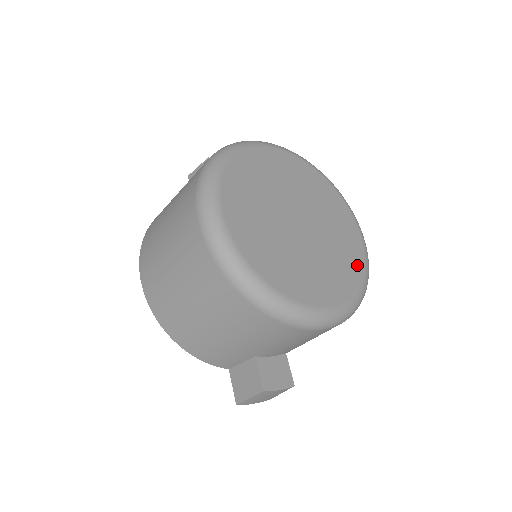
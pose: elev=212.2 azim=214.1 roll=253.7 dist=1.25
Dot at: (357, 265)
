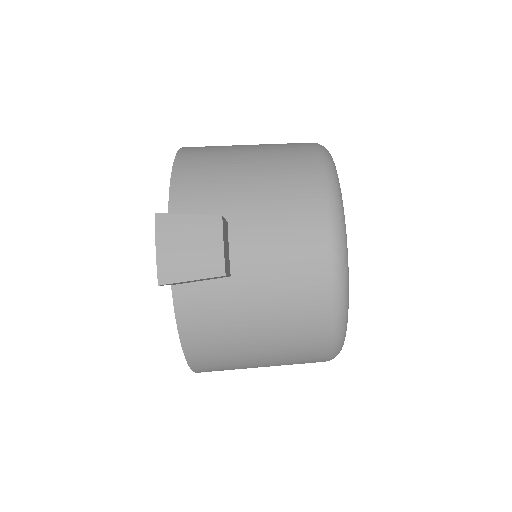
Dot at: occluded
